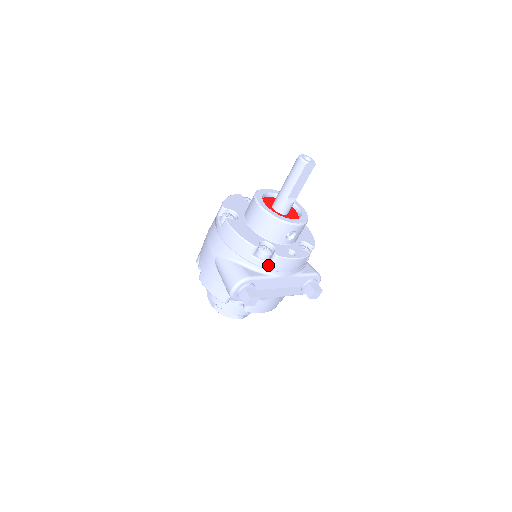
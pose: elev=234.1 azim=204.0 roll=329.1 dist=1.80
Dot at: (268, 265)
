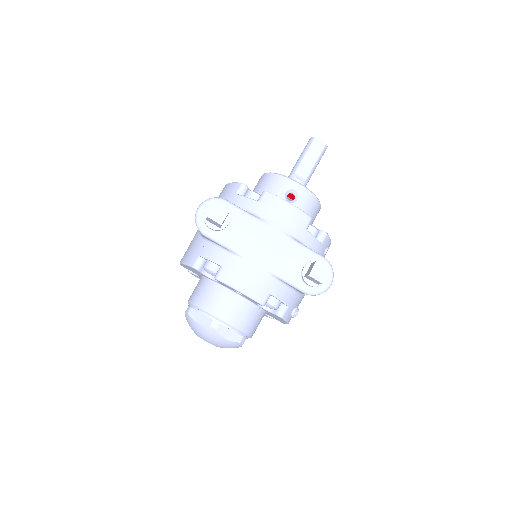
Dot at: (253, 203)
